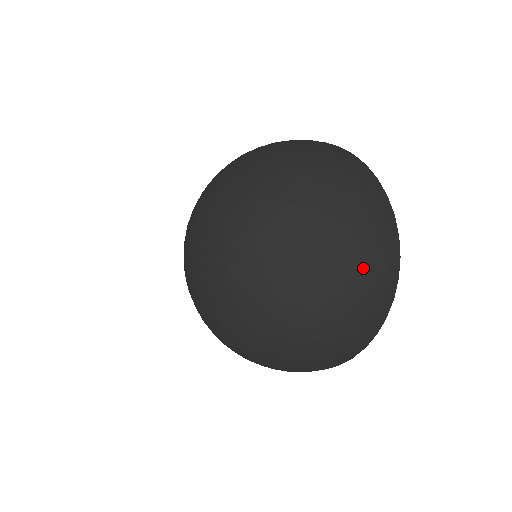
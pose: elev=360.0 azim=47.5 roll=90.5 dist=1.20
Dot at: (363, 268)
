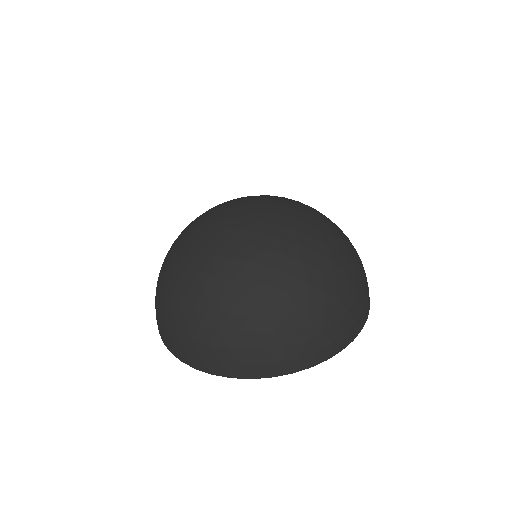
Dot at: occluded
